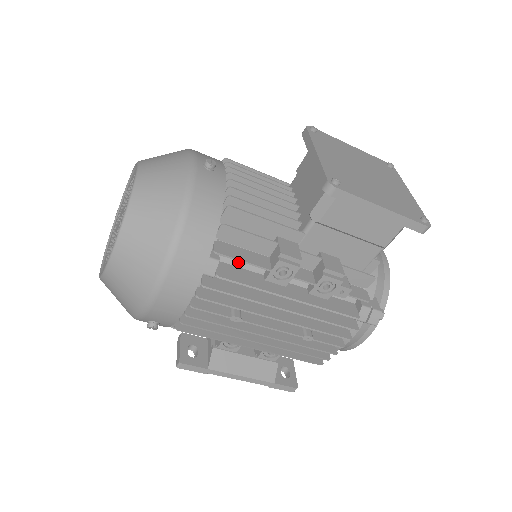
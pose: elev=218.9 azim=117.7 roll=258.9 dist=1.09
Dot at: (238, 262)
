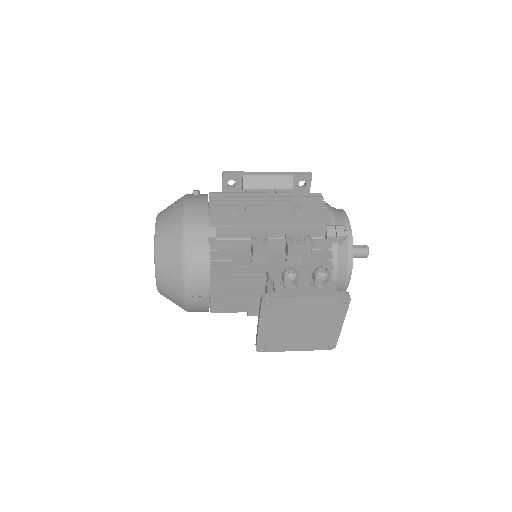
Dot at: occluded
